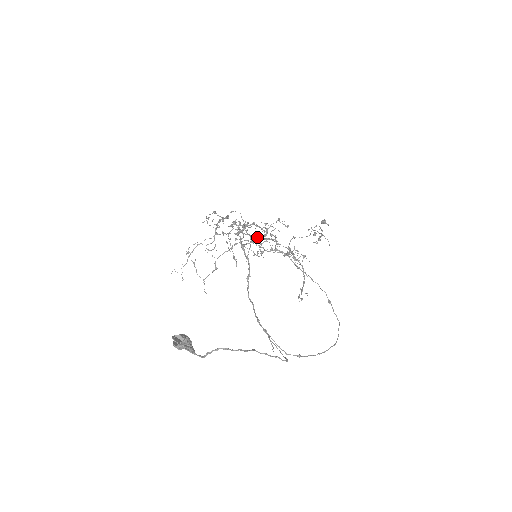
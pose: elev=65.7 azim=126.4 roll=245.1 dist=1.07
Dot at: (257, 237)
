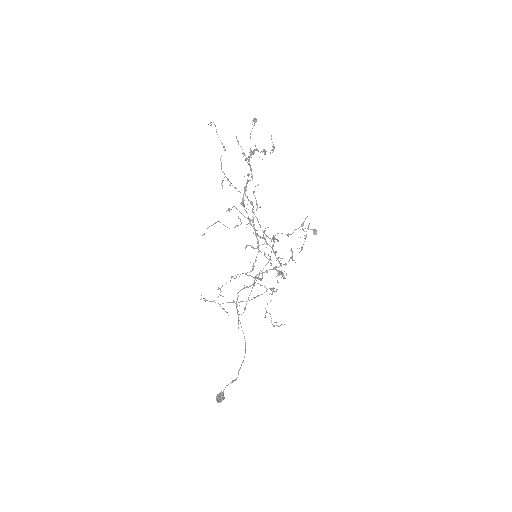
Dot at: (273, 289)
